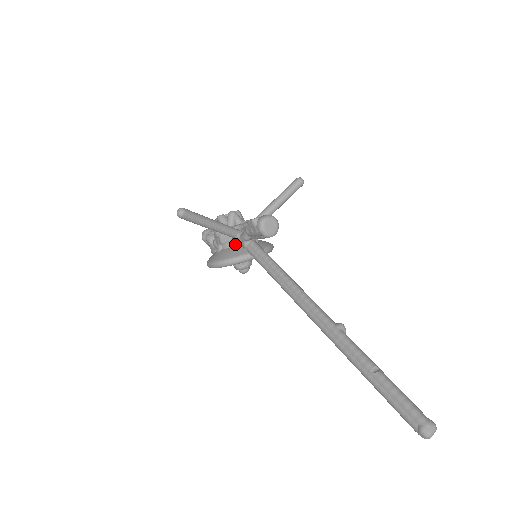
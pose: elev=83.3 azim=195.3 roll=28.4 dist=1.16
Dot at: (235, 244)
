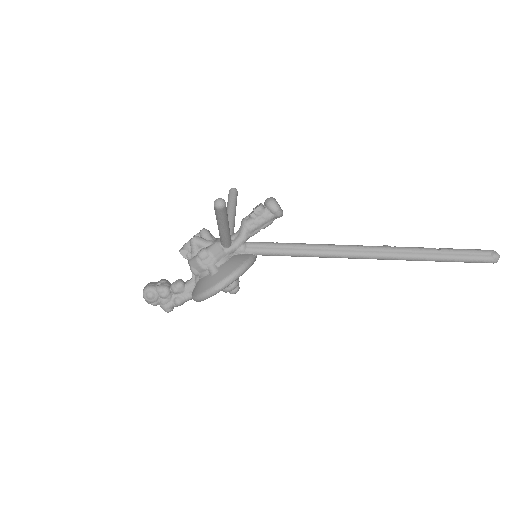
Dot at: (229, 255)
